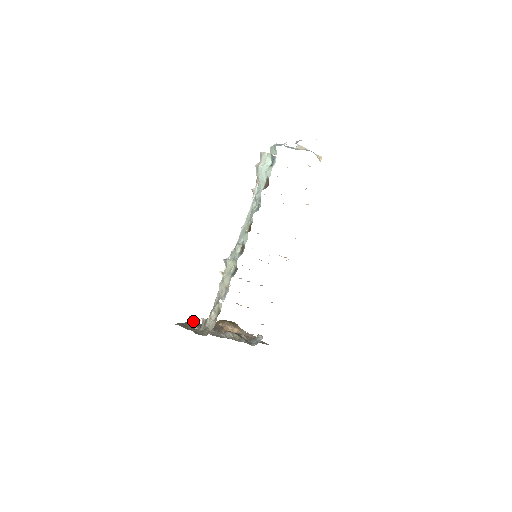
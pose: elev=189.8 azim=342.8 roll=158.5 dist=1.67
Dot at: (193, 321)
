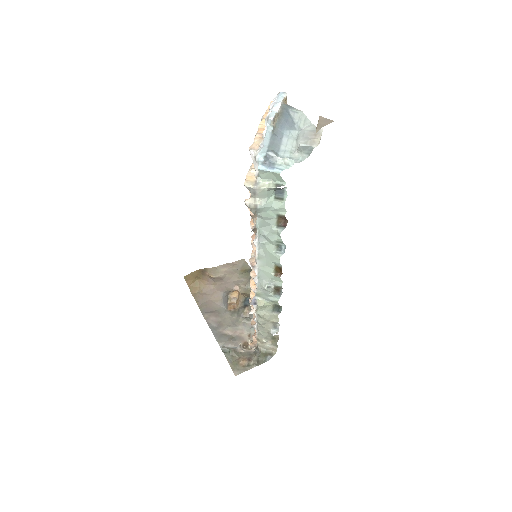
Dot at: (233, 349)
